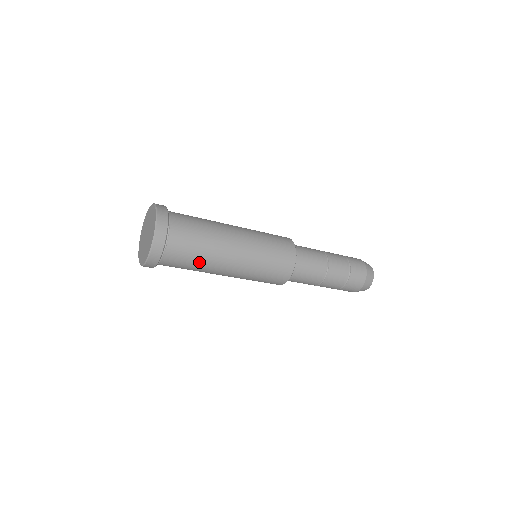
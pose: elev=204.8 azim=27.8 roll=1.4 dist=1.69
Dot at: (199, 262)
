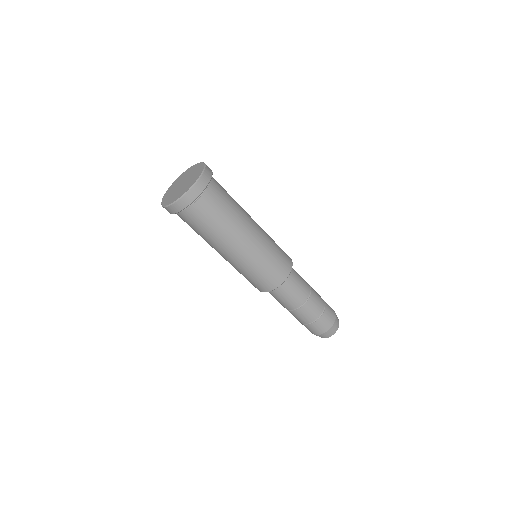
Dot at: (213, 231)
